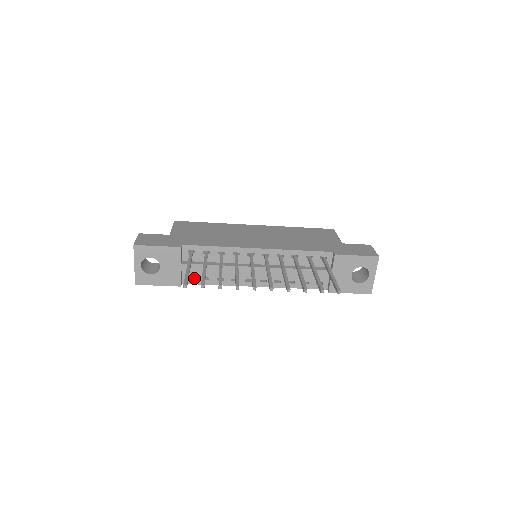
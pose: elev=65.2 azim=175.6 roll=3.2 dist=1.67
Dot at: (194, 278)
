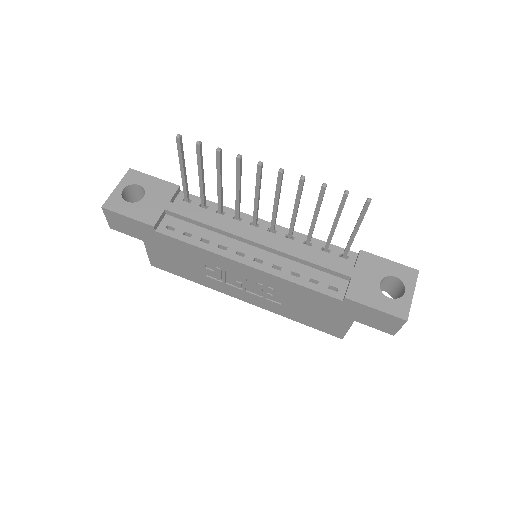
Dot at: (173, 232)
